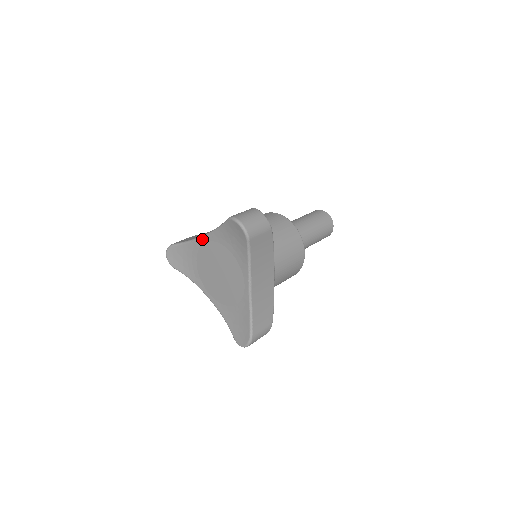
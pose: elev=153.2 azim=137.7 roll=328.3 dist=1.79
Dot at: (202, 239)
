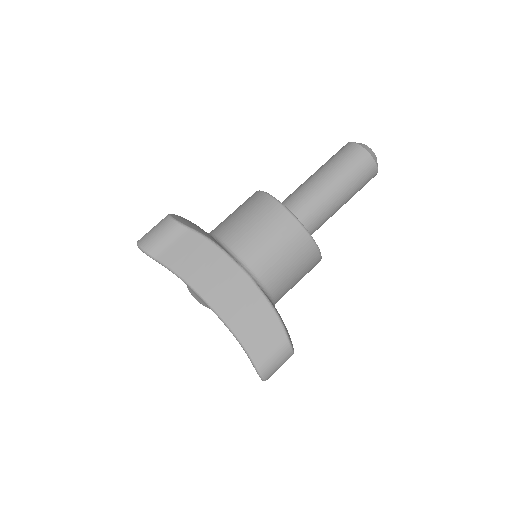
Dot at: occluded
